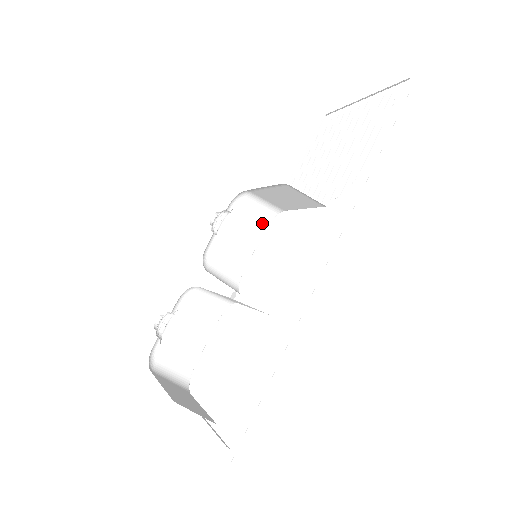
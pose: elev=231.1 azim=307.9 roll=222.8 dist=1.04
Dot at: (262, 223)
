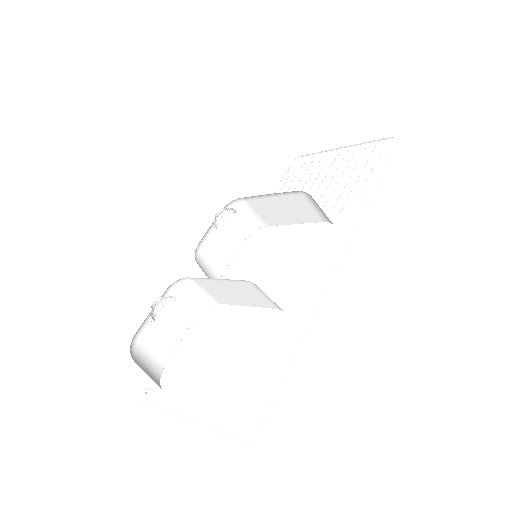
Dot at: (242, 235)
